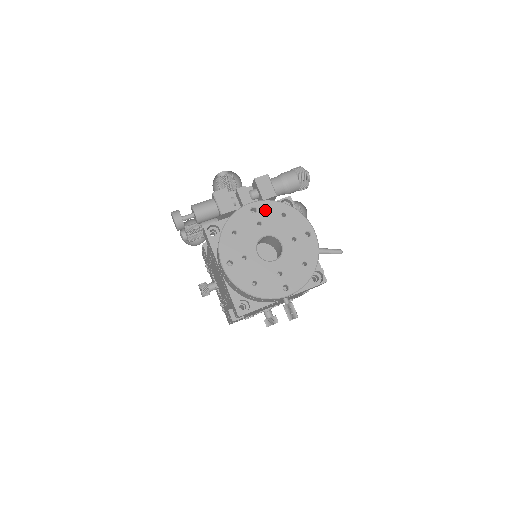
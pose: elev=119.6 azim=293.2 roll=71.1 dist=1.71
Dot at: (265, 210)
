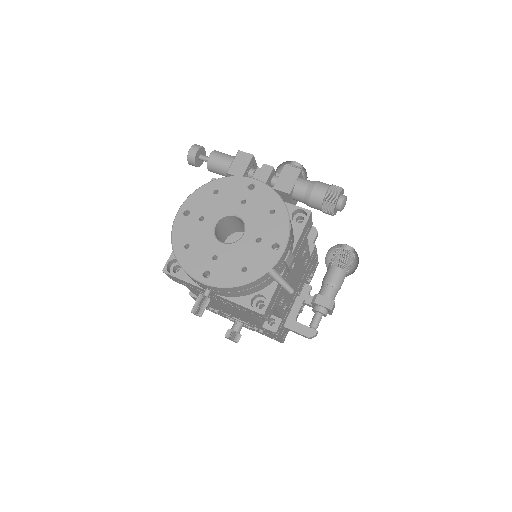
Dot at: (260, 194)
